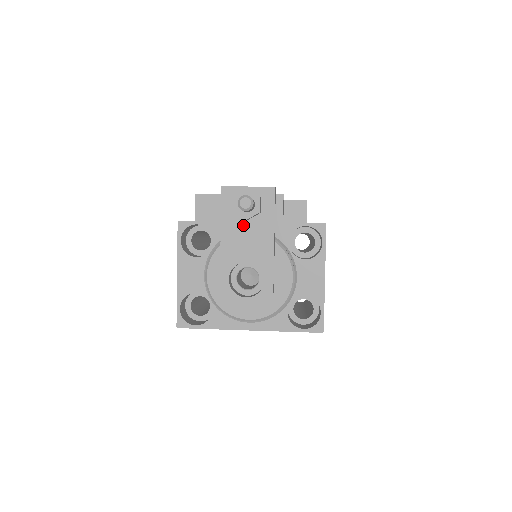
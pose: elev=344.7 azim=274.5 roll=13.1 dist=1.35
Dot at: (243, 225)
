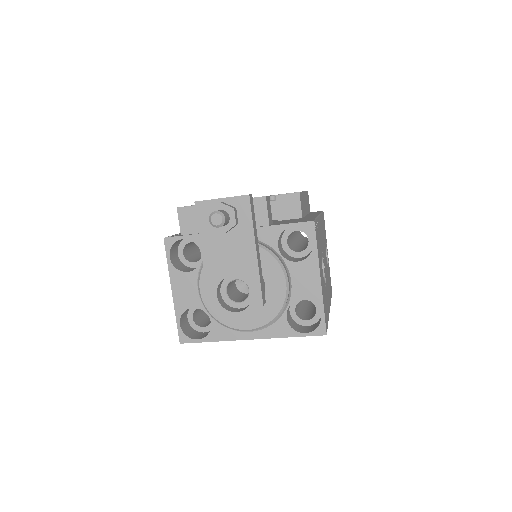
Dot at: (222, 239)
